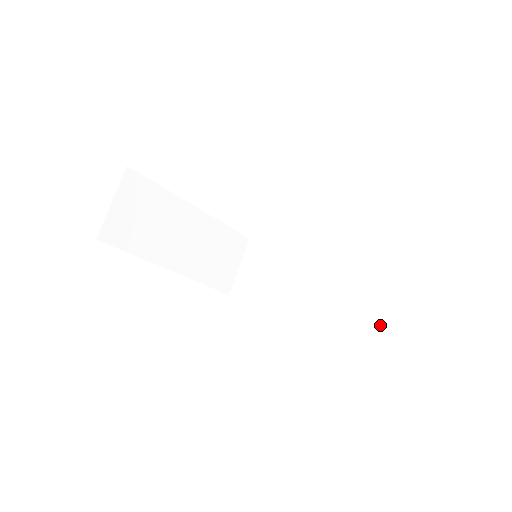
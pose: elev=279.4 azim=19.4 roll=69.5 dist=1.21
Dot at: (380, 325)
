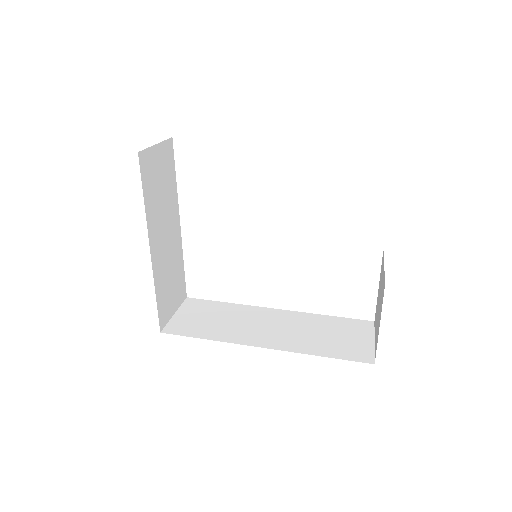
Dot at: (352, 351)
